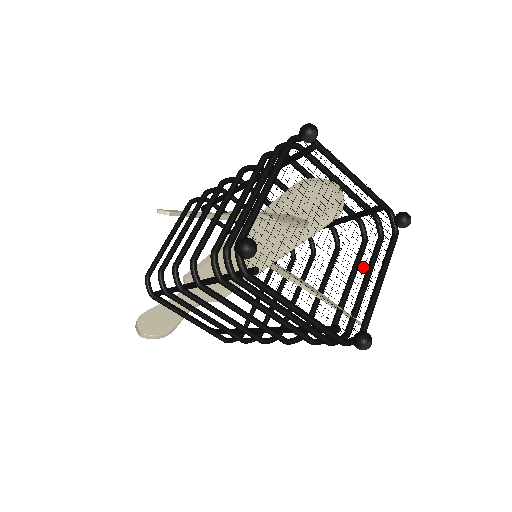
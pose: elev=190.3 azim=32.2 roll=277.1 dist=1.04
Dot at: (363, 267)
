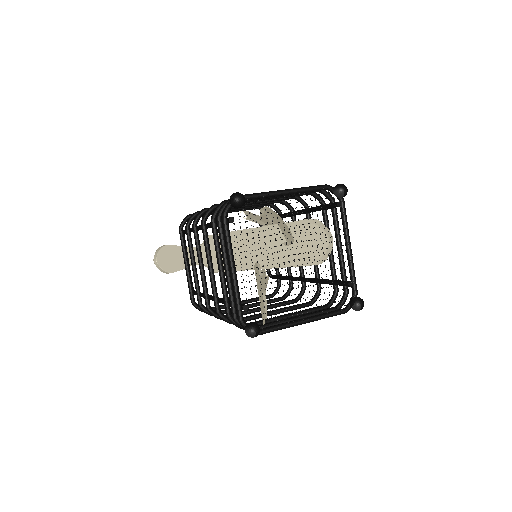
Dot at: occluded
